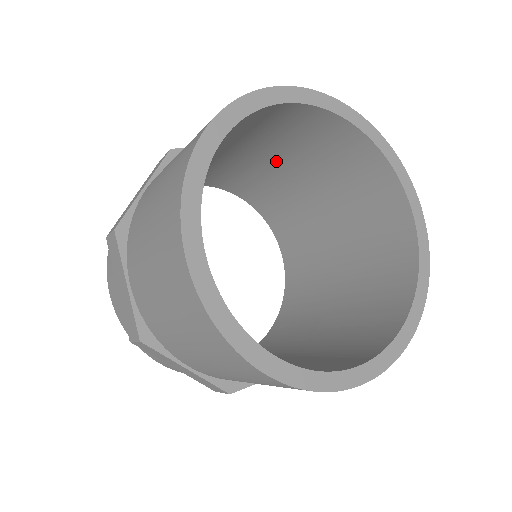
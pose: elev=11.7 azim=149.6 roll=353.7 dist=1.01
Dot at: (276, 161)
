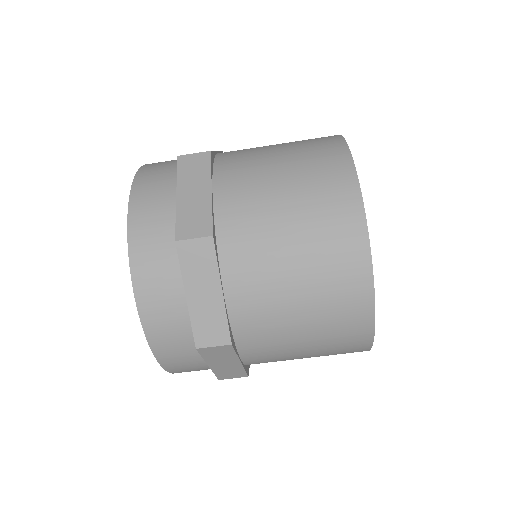
Dot at: occluded
